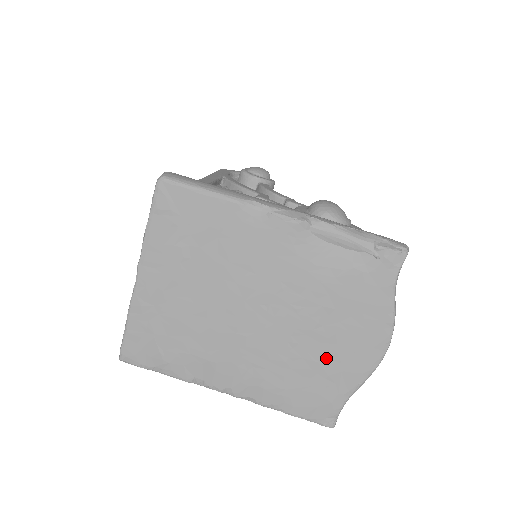
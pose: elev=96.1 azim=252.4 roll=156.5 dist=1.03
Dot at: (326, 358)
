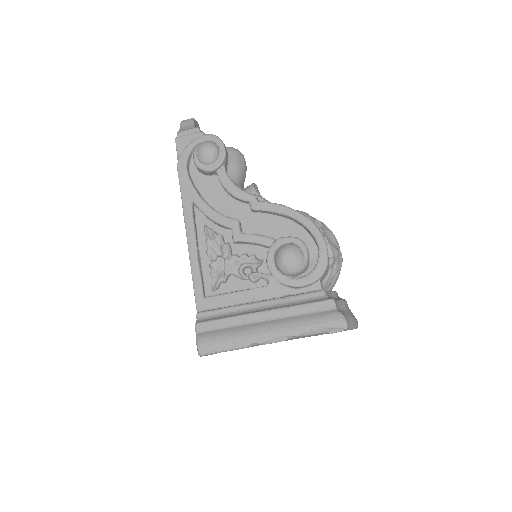
Dot at: occluded
